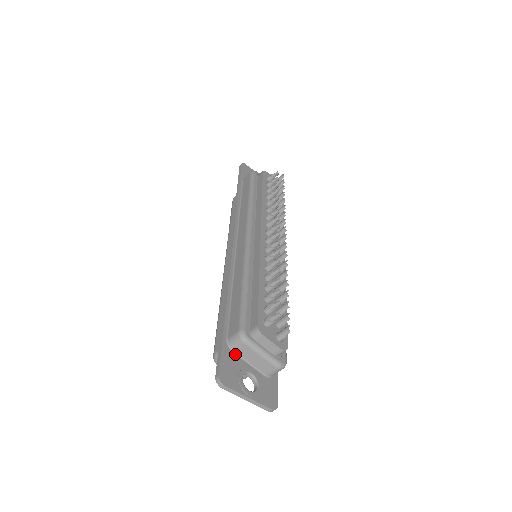
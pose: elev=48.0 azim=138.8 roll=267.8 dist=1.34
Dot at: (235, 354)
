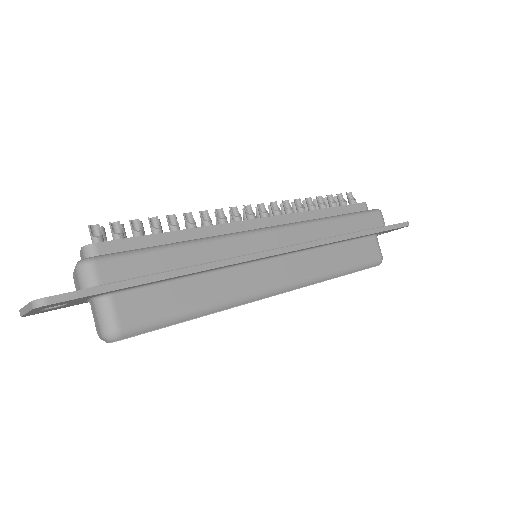
Dot at: occluded
